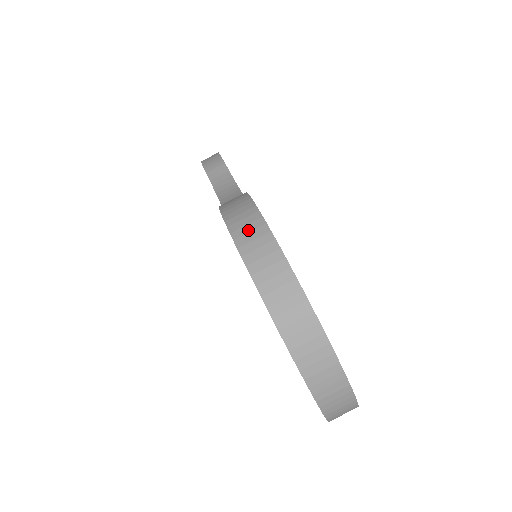
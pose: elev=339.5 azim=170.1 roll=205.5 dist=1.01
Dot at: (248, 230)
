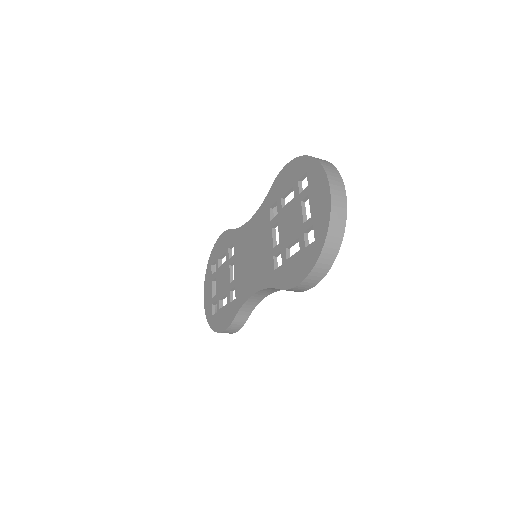
Dot at: occluded
